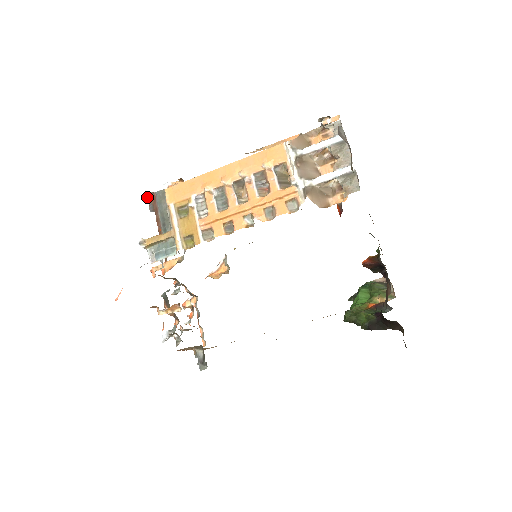
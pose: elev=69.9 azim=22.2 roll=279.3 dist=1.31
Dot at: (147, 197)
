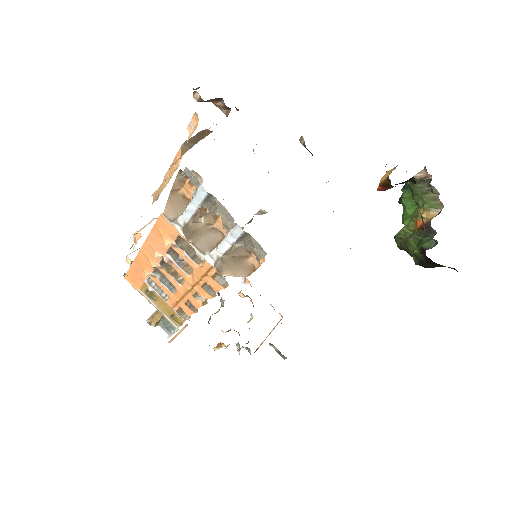
Dot at: (127, 263)
